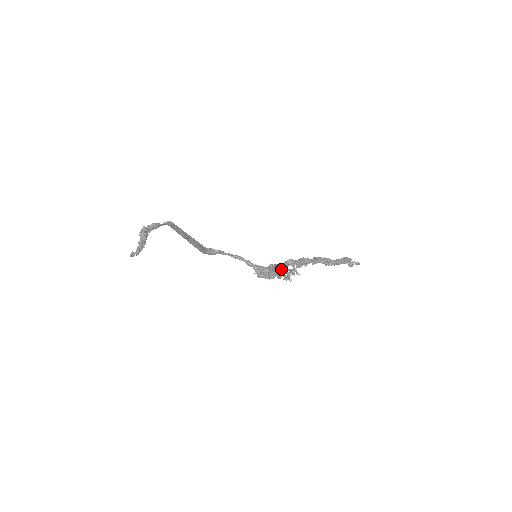
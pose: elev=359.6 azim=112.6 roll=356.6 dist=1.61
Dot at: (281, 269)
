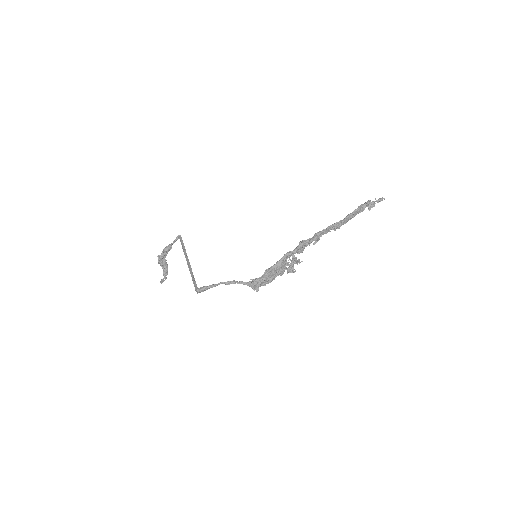
Dot at: (279, 268)
